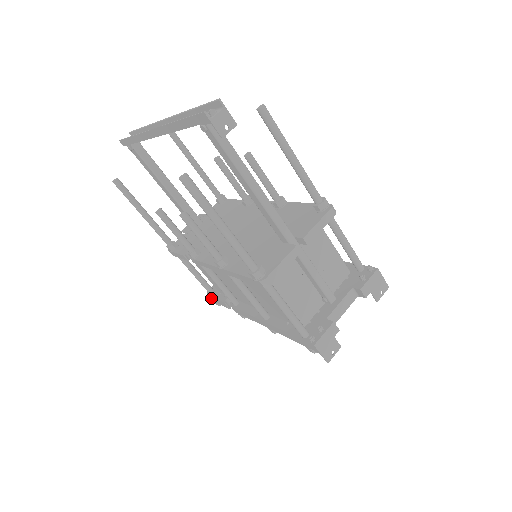
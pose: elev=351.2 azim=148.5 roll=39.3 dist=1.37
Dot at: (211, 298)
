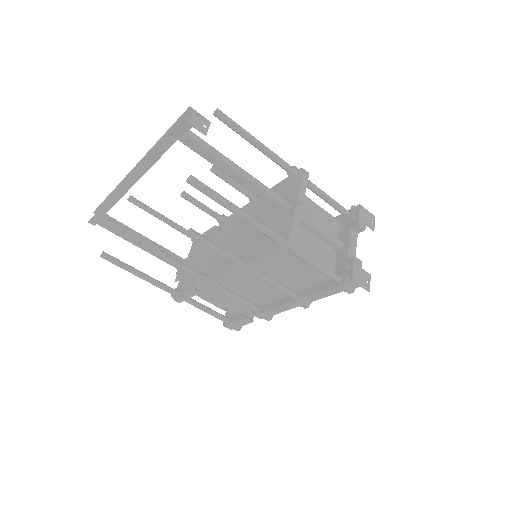
Dot at: (230, 327)
